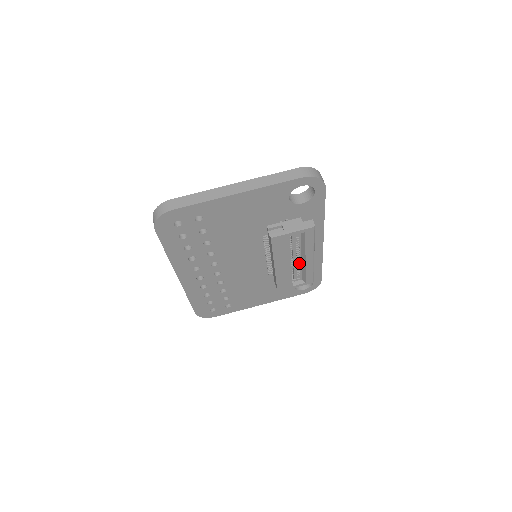
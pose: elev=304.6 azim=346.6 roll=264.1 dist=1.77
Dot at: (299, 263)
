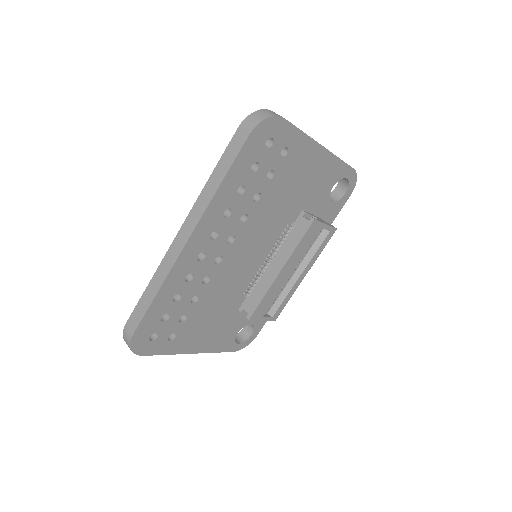
Dot at: (286, 282)
